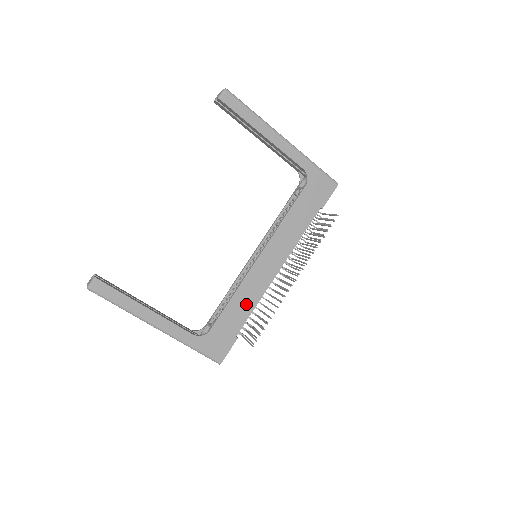
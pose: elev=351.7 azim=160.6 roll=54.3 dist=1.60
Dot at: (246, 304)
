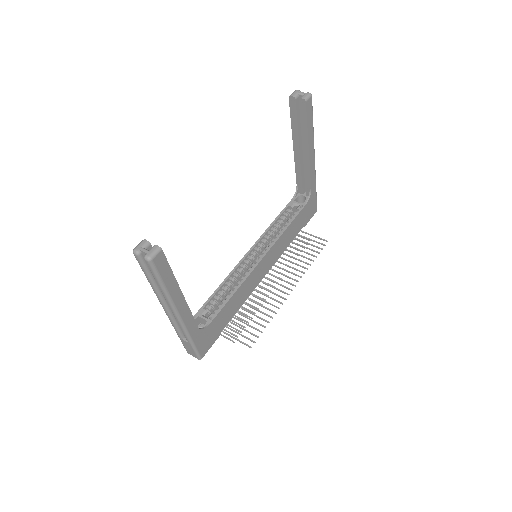
Dot at: (238, 302)
